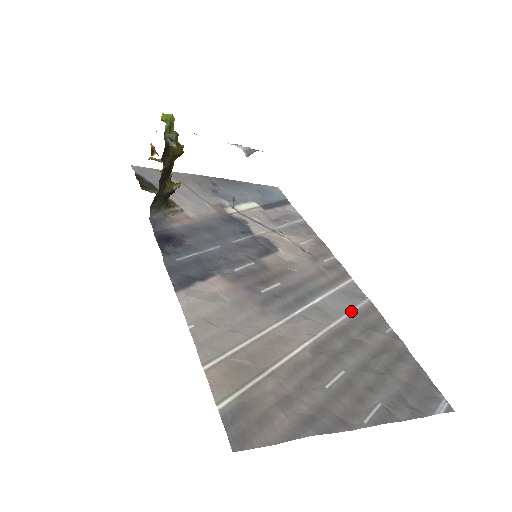
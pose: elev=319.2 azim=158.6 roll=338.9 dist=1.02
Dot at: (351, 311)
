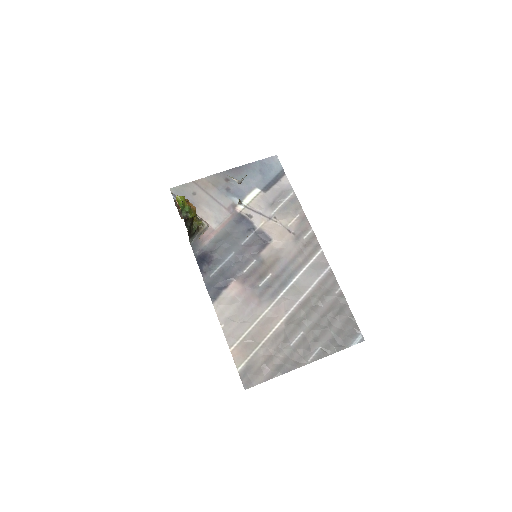
Dot at: (315, 283)
